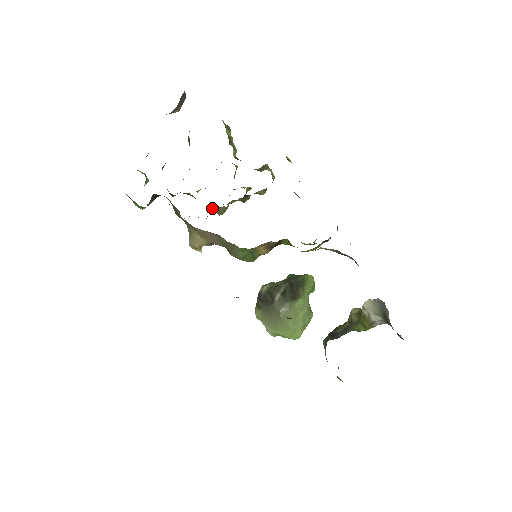
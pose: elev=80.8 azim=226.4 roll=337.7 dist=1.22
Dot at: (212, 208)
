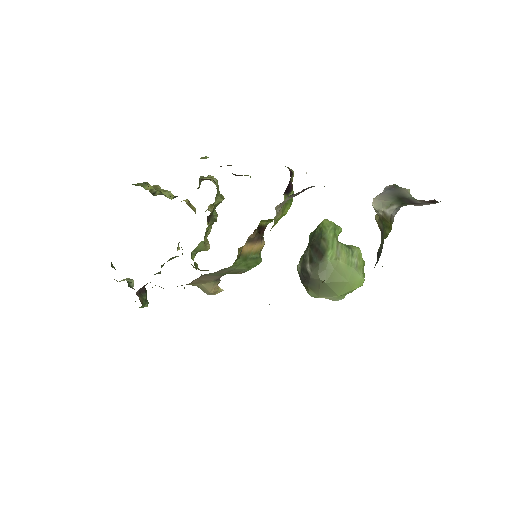
Dot at: (194, 253)
